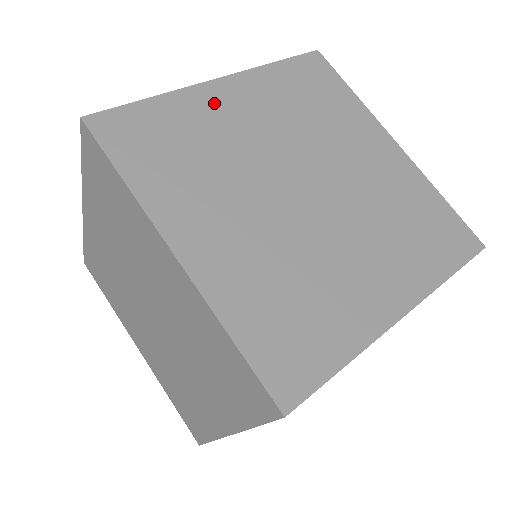
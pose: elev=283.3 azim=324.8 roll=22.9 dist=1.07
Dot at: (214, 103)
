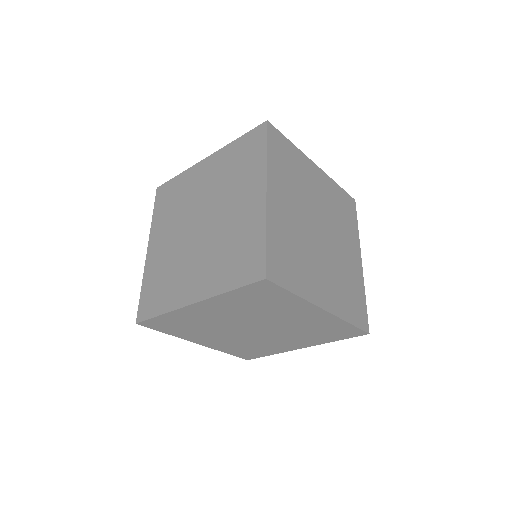
Dot at: (310, 169)
